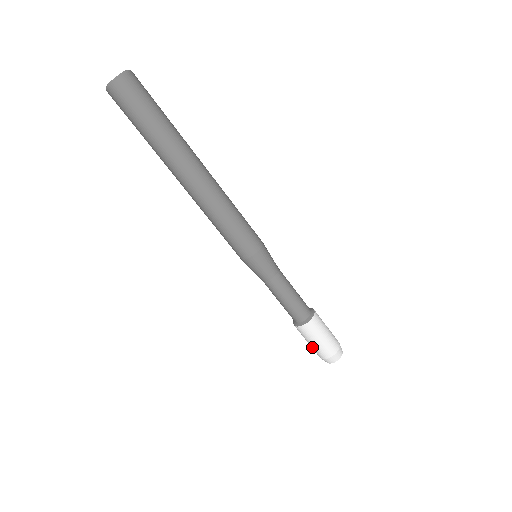
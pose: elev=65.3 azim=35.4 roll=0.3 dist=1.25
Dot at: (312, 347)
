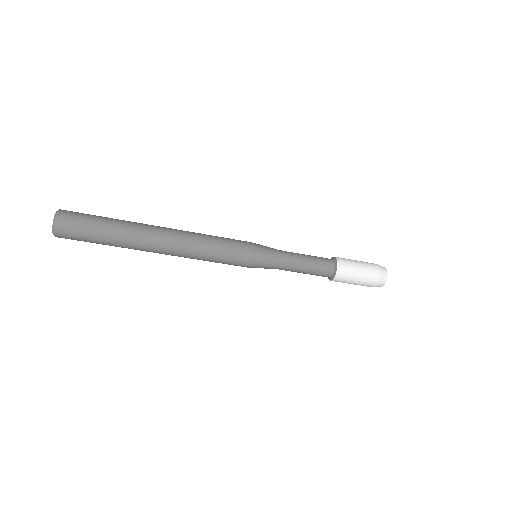
Dot at: occluded
